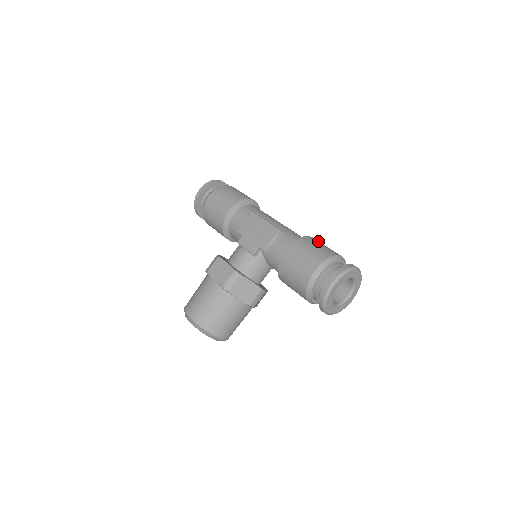
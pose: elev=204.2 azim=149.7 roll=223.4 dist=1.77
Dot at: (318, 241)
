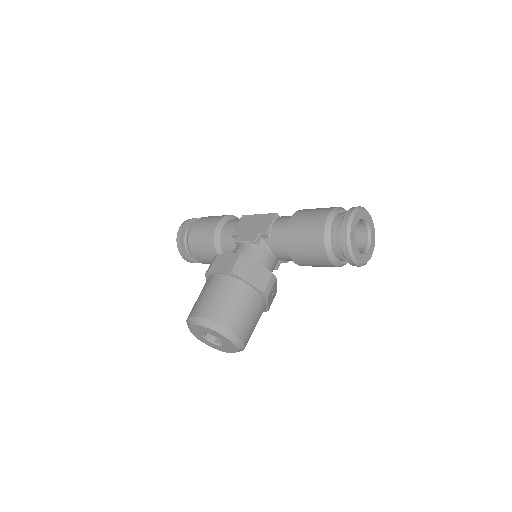
Dot at: occluded
